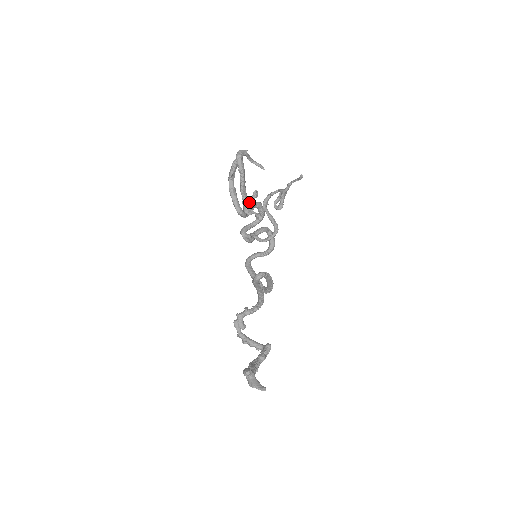
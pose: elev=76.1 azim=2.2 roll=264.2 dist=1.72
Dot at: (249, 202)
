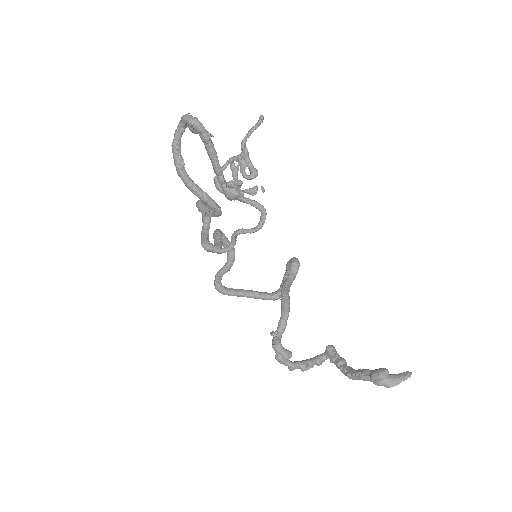
Dot at: (235, 179)
